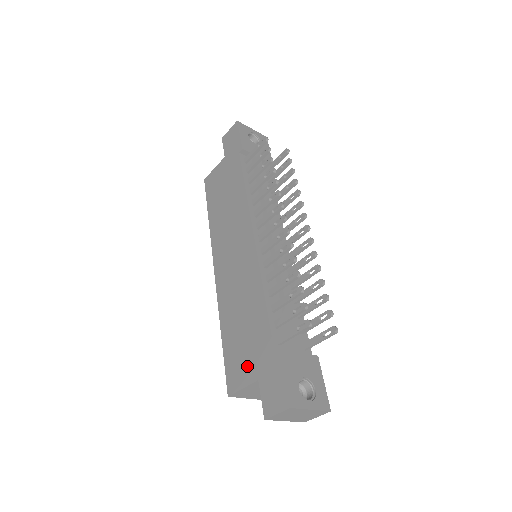
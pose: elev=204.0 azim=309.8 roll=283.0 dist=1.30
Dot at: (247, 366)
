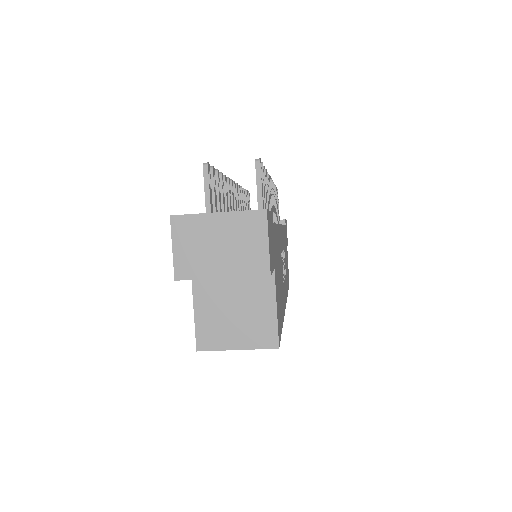
Dot at: occluded
